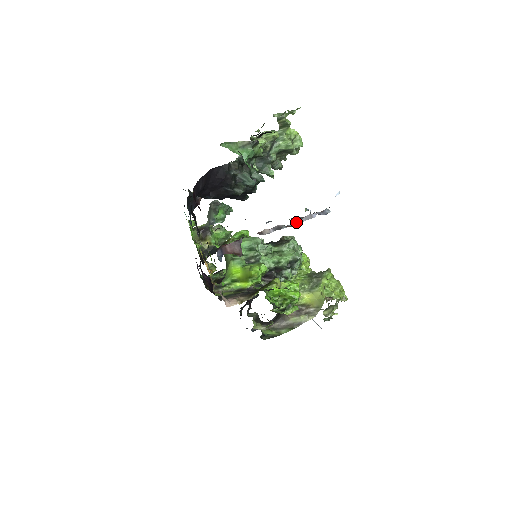
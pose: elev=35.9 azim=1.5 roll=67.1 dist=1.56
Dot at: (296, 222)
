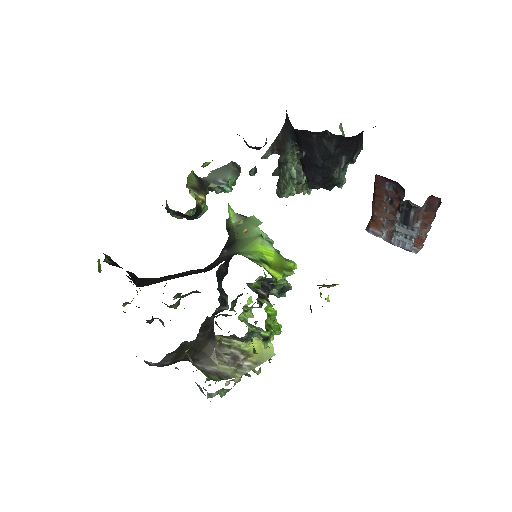
Dot at: (414, 236)
